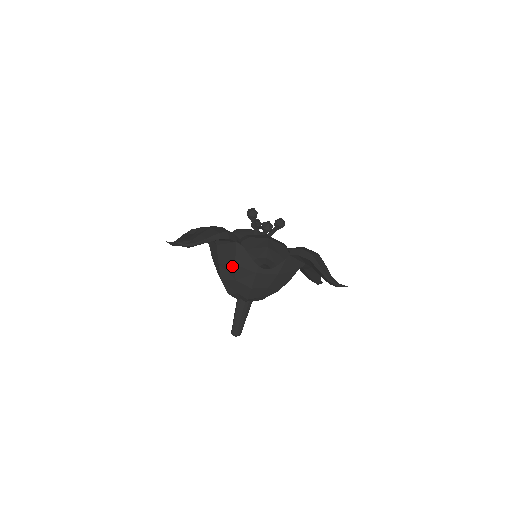
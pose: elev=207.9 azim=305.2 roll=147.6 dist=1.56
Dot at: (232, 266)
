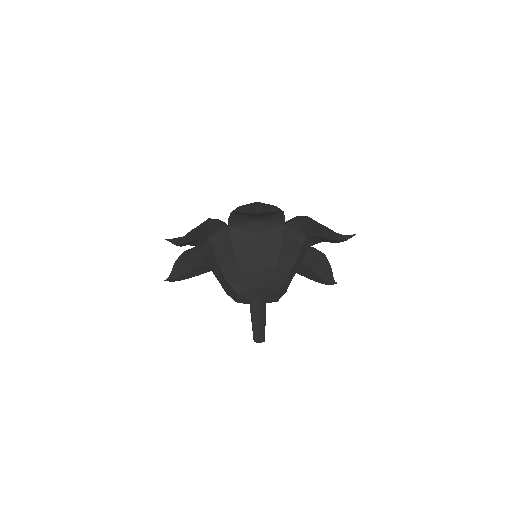
Dot at: (231, 255)
